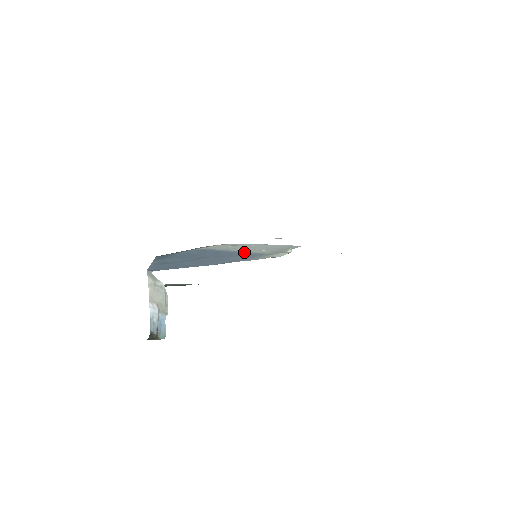
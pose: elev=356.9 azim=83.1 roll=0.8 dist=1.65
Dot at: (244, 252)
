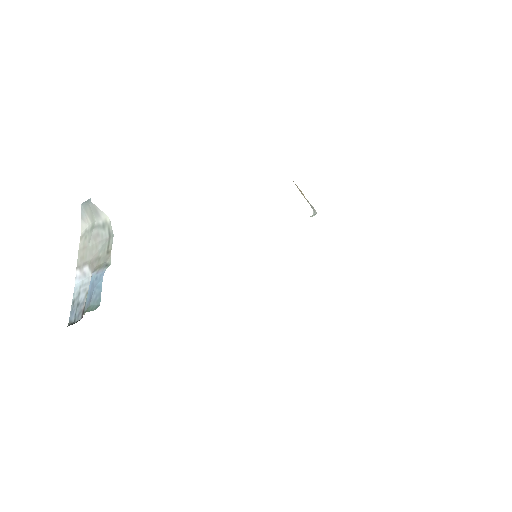
Dot at: occluded
